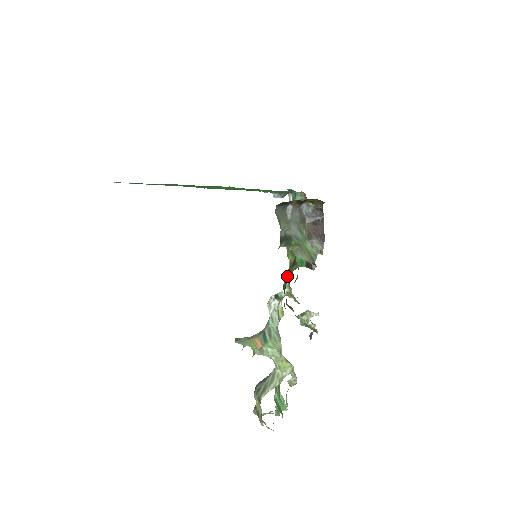
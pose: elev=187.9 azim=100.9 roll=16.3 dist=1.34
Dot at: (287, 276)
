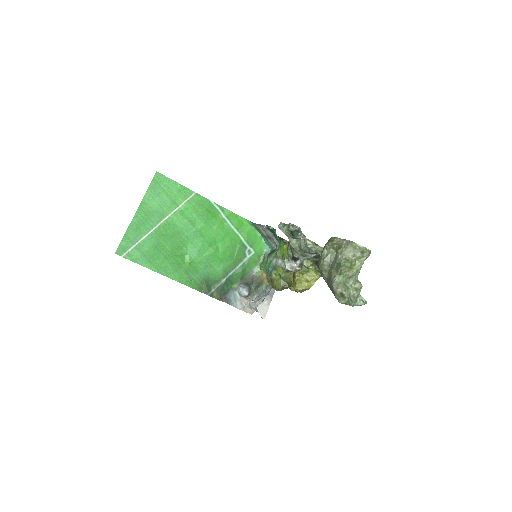
Dot at: occluded
